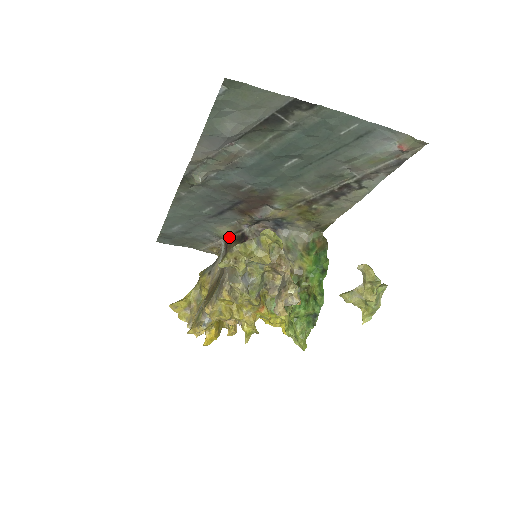
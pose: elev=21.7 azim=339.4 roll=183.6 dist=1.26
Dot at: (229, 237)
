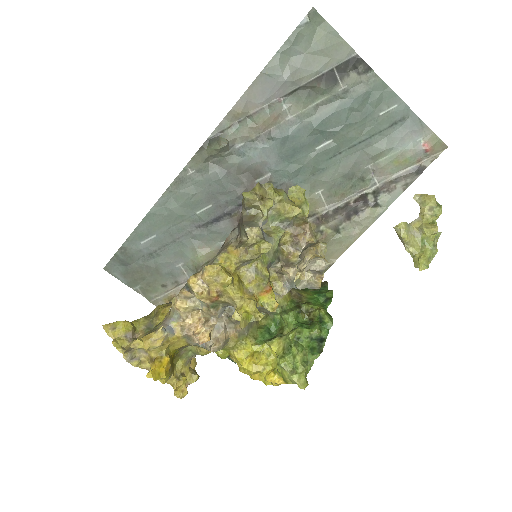
Dot at: occluded
